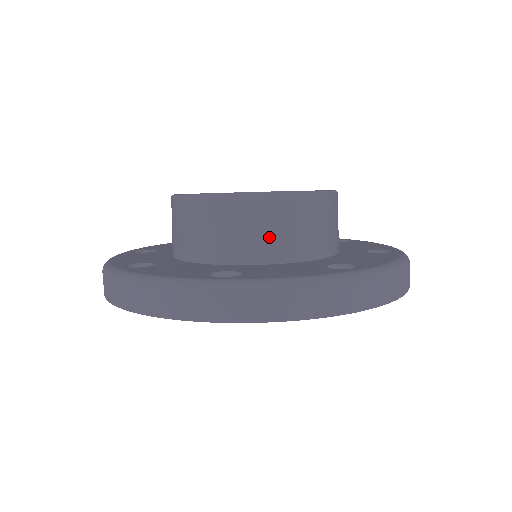
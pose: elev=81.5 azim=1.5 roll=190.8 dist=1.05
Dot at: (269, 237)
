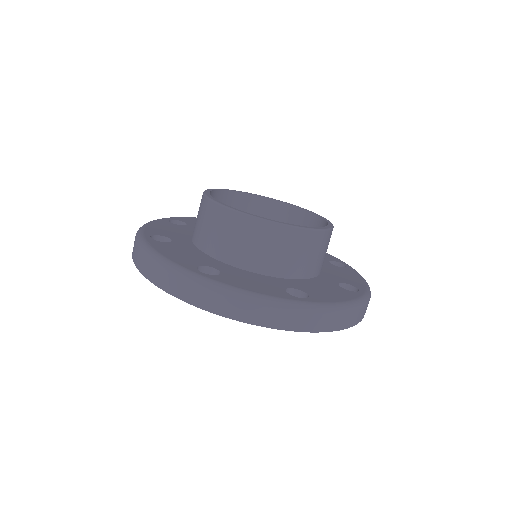
Dot at: (307, 260)
